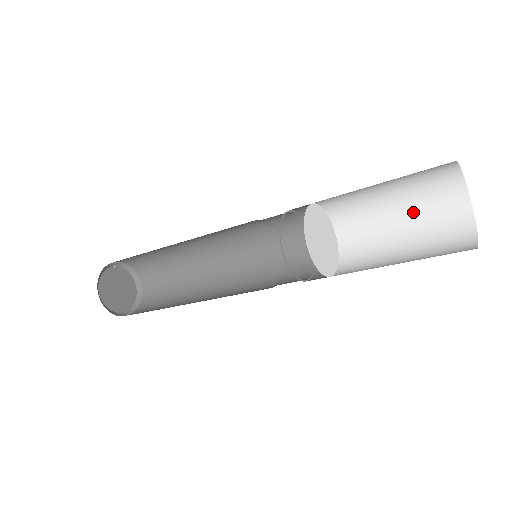
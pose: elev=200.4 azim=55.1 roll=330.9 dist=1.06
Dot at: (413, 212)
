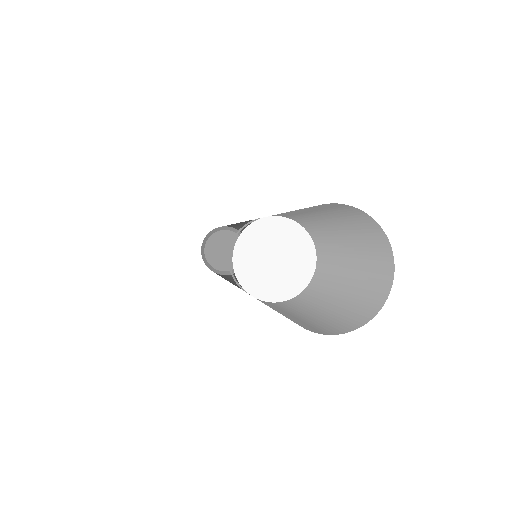
Dot at: (356, 269)
